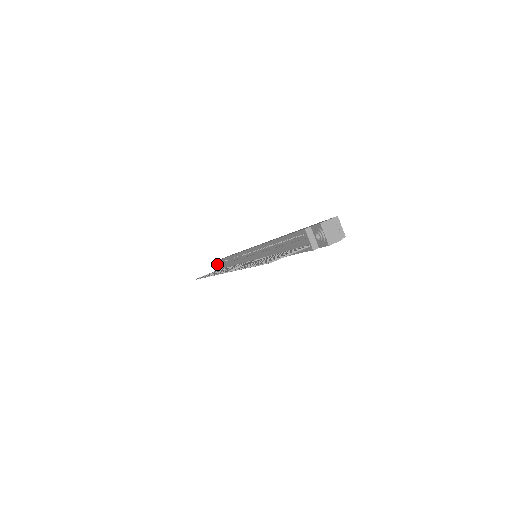
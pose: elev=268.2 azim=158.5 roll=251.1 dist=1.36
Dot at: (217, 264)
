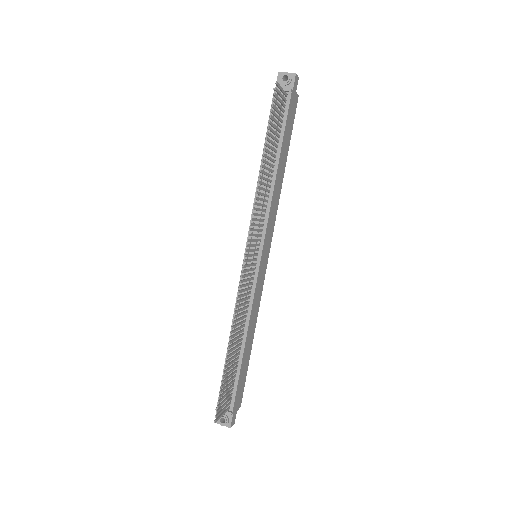
Dot at: occluded
